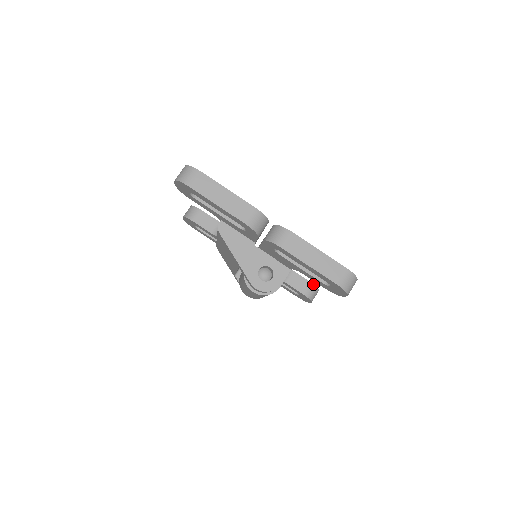
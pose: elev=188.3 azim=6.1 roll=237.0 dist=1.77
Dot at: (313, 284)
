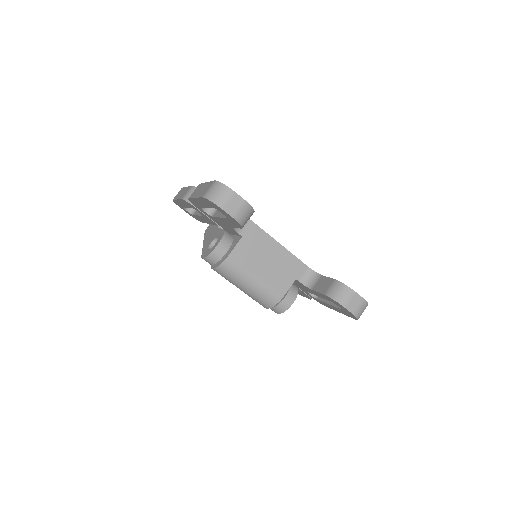
Dot at: (337, 280)
